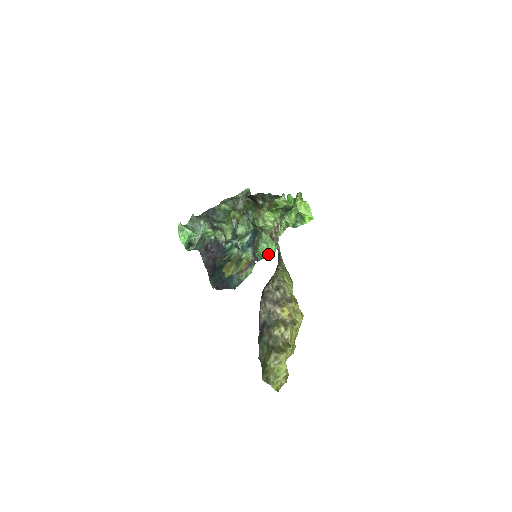
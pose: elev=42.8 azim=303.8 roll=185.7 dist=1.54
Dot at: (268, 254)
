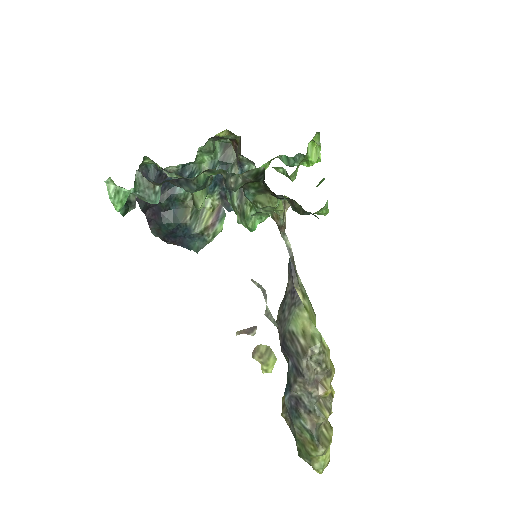
Dot at: (257, 224)
